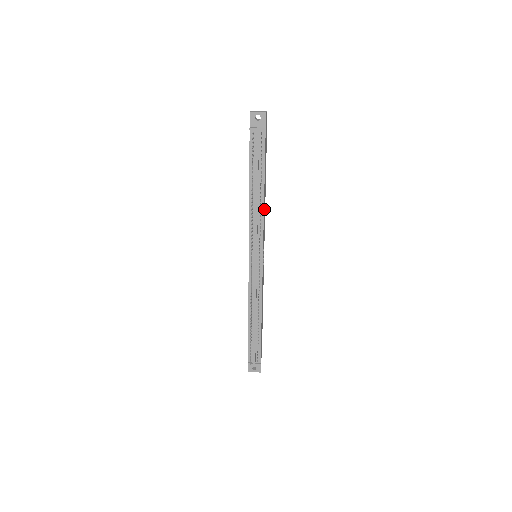
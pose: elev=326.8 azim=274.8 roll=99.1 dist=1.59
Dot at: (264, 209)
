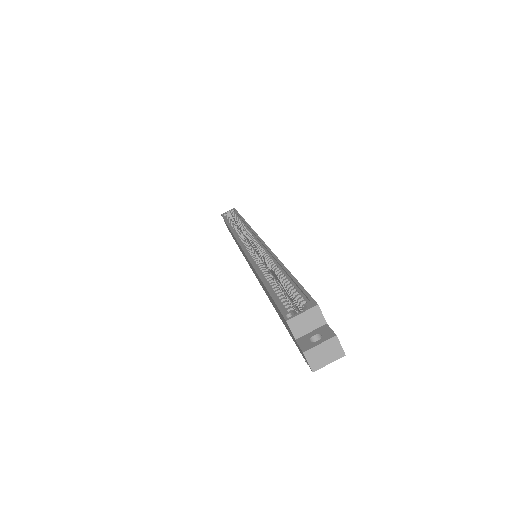
Dot at: occluded
